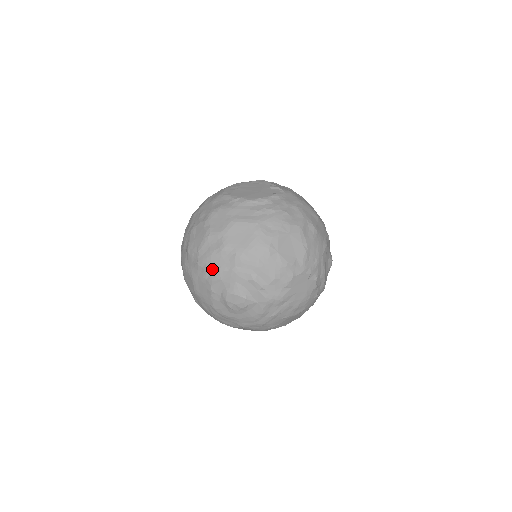
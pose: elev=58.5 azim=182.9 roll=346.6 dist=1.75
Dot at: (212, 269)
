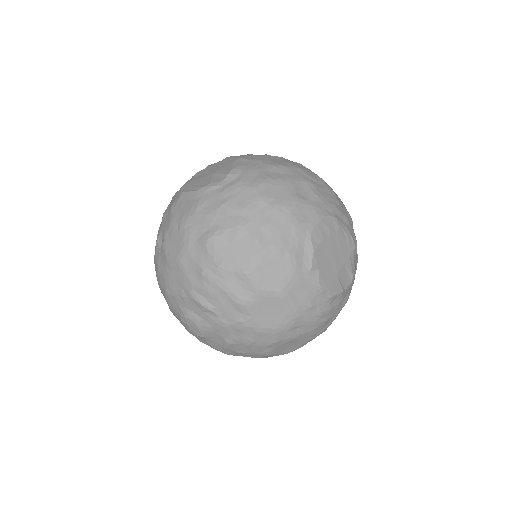
Dot at: (208, 297)
